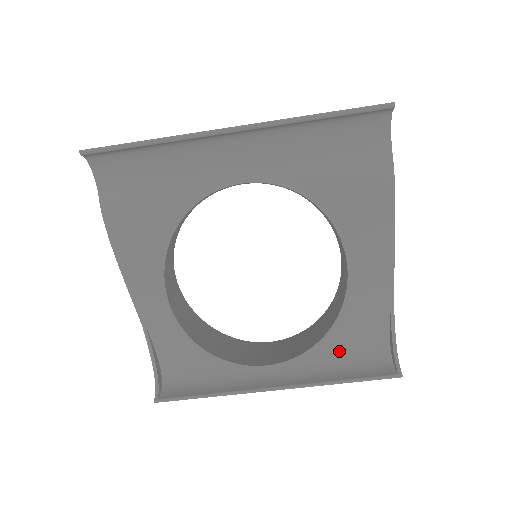
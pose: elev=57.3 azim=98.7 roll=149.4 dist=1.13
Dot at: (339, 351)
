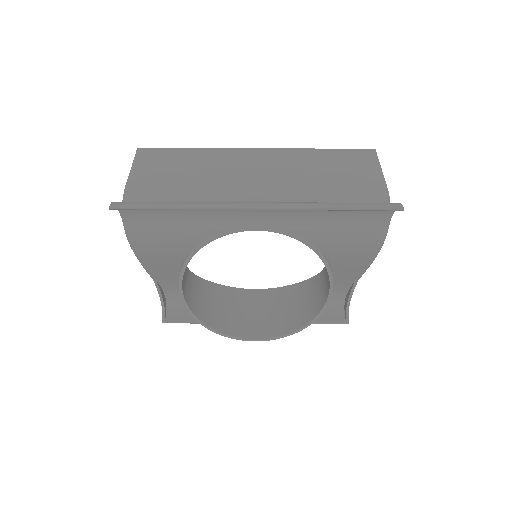
Dot at: occluded
